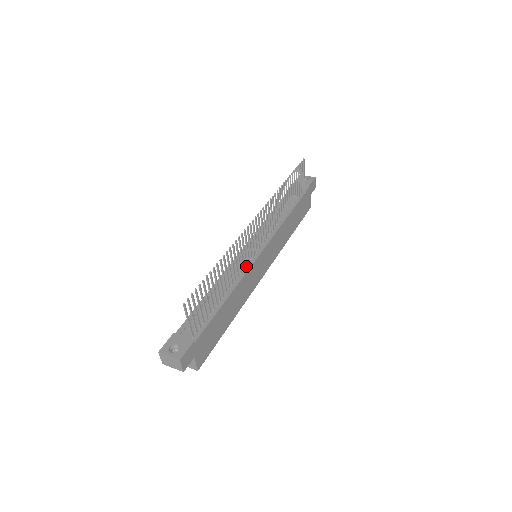
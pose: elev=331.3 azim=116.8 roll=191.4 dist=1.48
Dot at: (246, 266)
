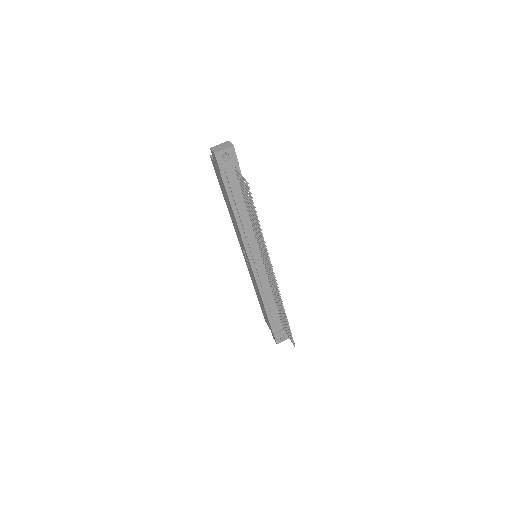
Dot at: (268, 277)
